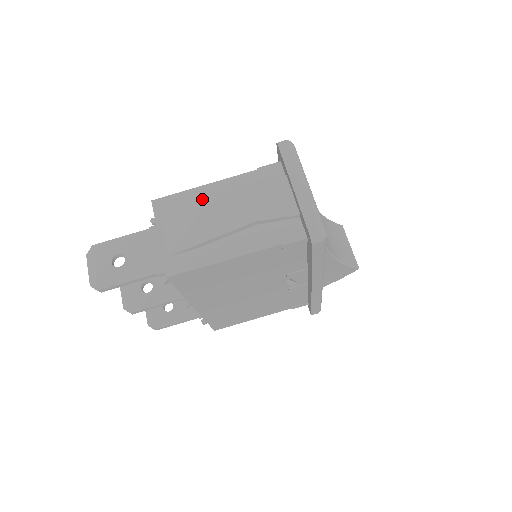
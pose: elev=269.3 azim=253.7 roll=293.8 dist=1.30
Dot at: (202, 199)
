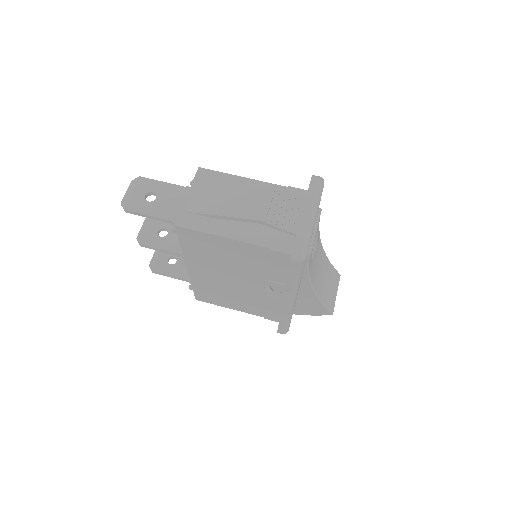
Dot at: (234, 185)
